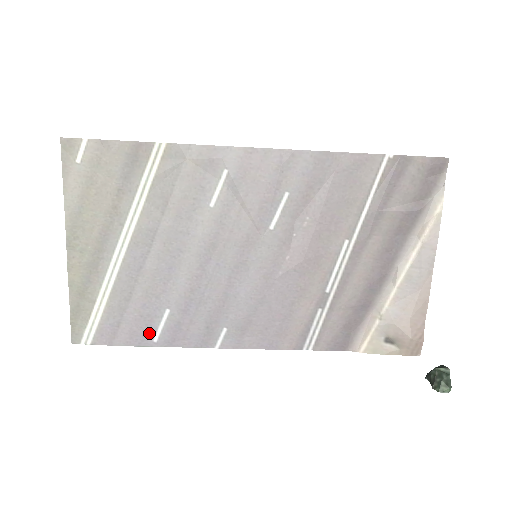
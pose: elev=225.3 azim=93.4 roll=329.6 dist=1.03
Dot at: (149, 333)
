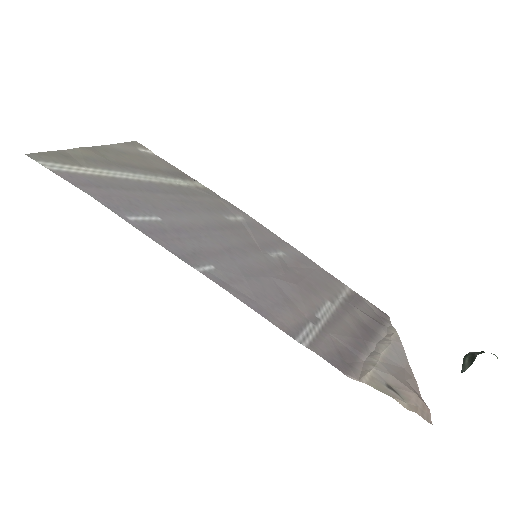
Dot at: (127, 211)
